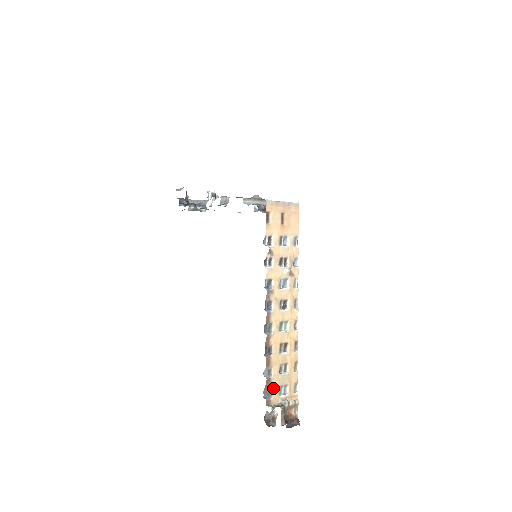
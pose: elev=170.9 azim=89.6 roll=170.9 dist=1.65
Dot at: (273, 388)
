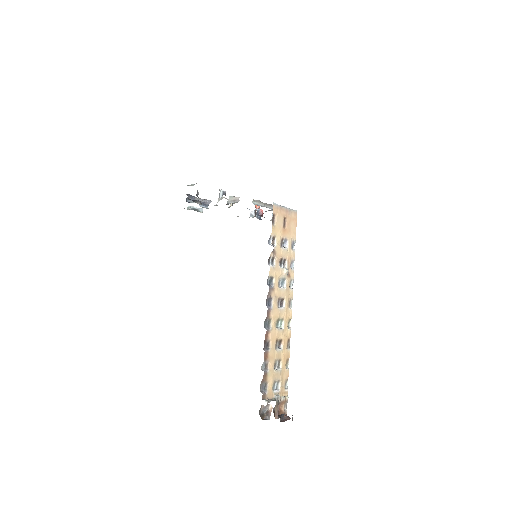
Dot at: (268, 382)
